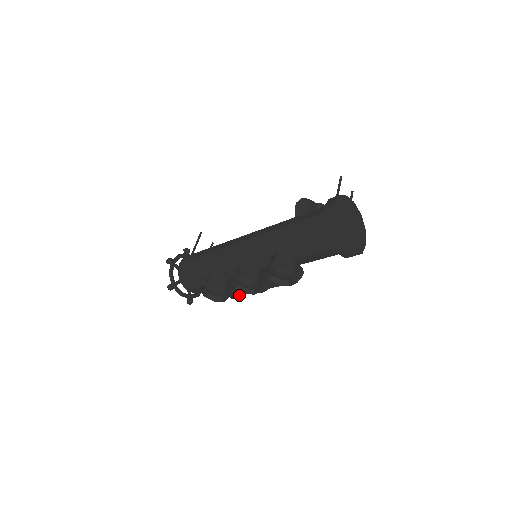
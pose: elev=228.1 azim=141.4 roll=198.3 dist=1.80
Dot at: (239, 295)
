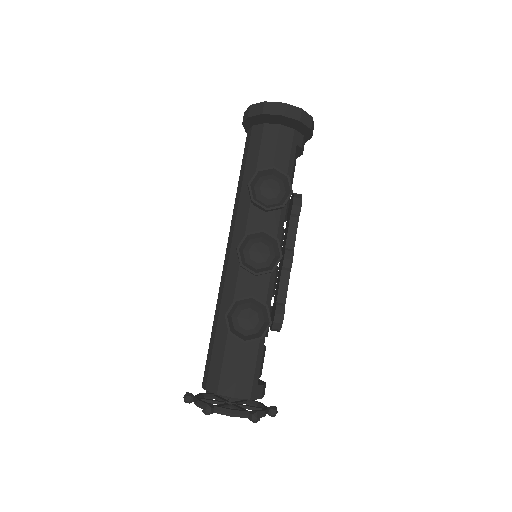
Dot at: (282, 305)
